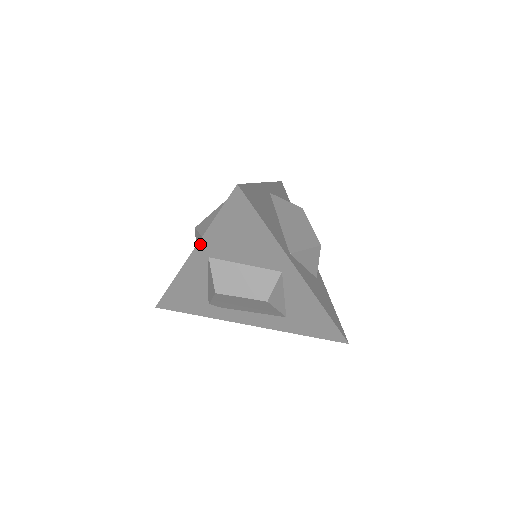
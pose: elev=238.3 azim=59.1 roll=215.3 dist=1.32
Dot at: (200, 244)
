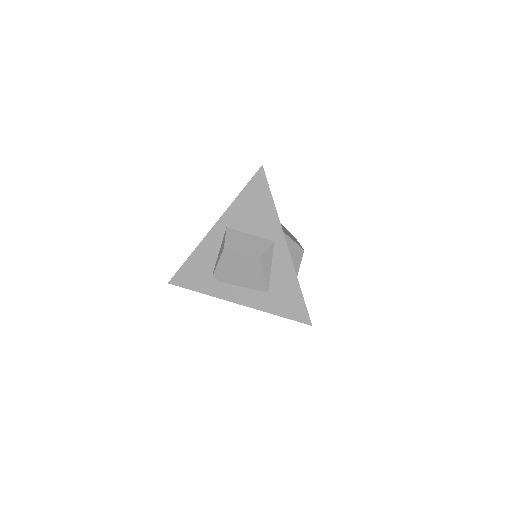
Dot at: (224, 215)
